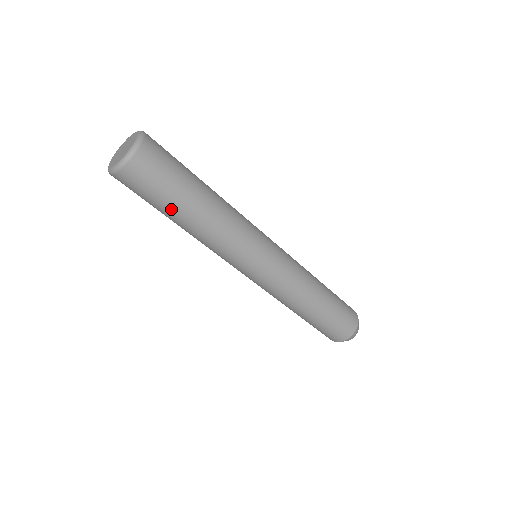
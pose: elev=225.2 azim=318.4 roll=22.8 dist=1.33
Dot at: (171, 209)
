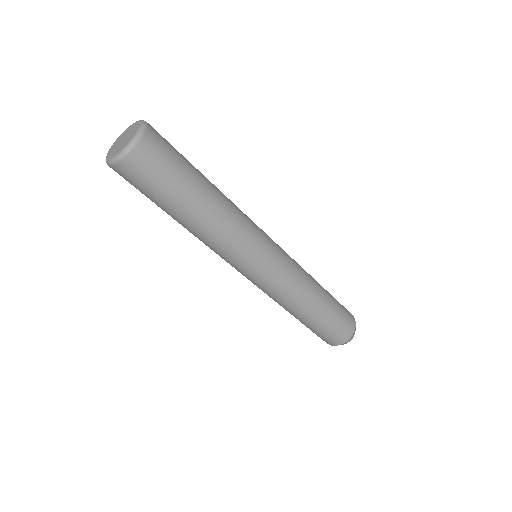
Dot at: (162, 208)
